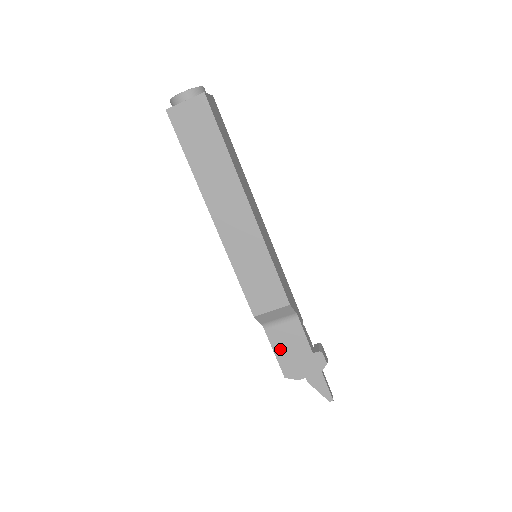
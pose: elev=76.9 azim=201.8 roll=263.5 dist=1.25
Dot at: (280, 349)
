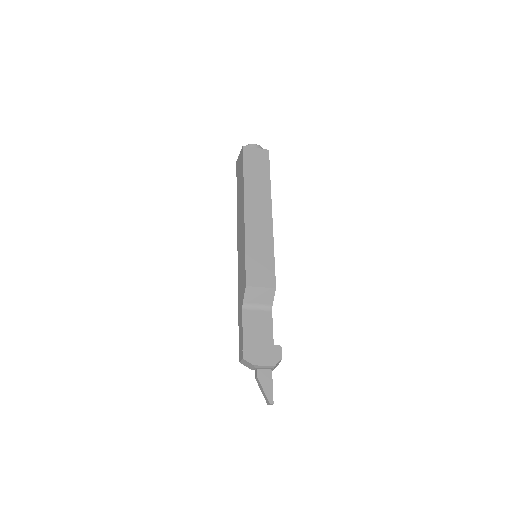
Dot at: (249, 331)
